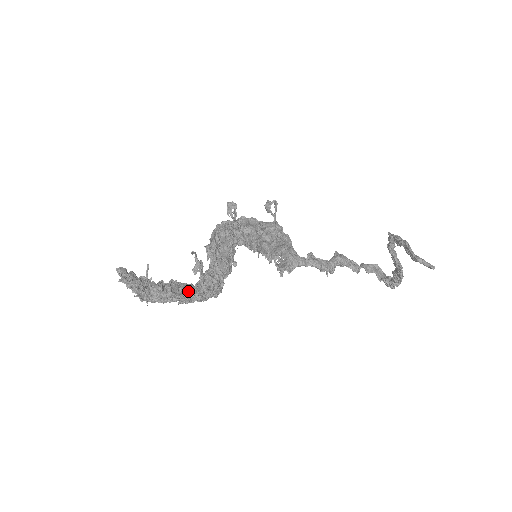
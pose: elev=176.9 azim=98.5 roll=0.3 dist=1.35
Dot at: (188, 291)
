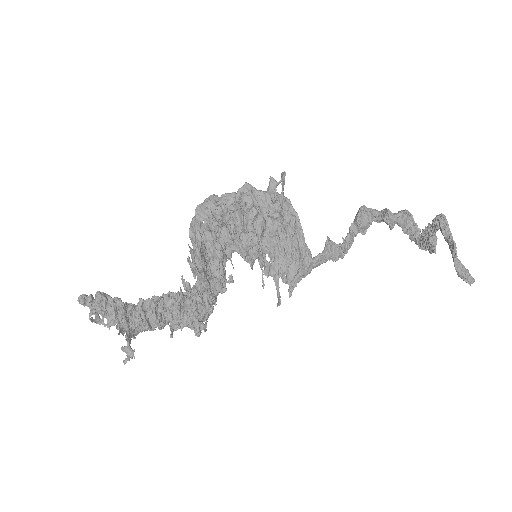
Dot at: (180, 321)
